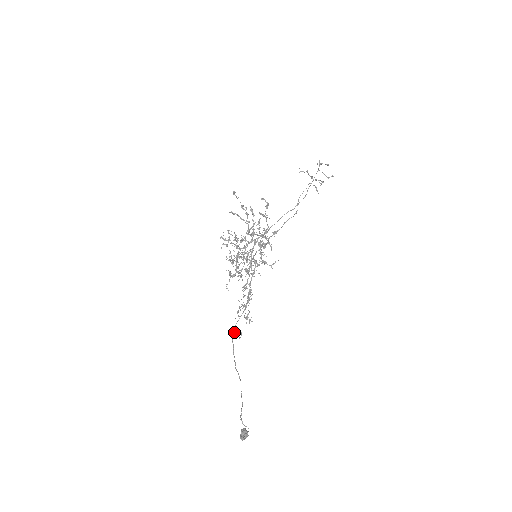
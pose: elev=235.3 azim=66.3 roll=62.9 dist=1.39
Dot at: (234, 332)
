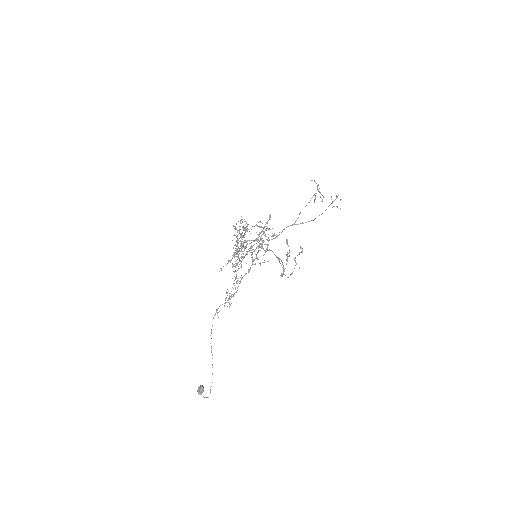
Dot at: (217, 312)
